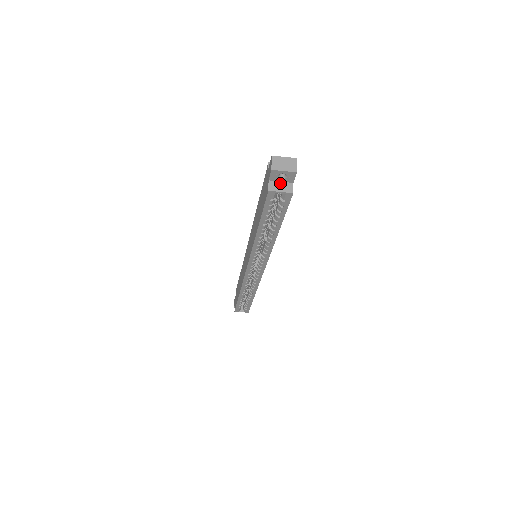
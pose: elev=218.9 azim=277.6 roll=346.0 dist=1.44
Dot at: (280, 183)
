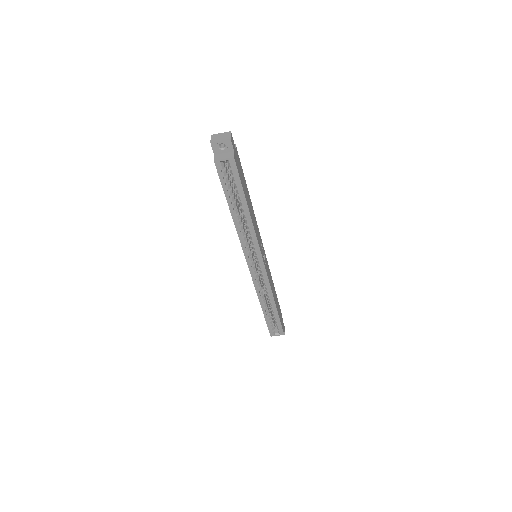
Dot at: (223, 154)
